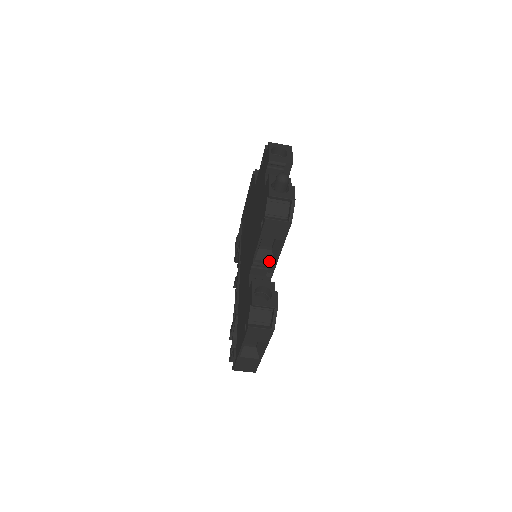
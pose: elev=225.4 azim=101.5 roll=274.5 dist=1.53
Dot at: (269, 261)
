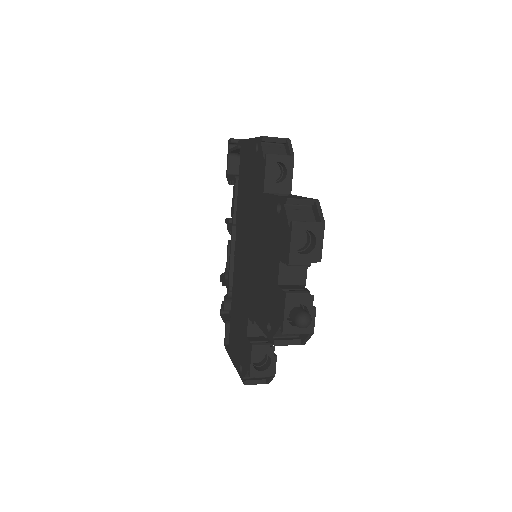
Dot at: occluded
